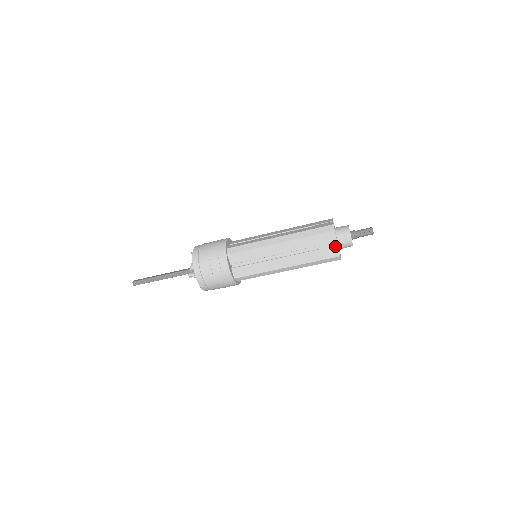
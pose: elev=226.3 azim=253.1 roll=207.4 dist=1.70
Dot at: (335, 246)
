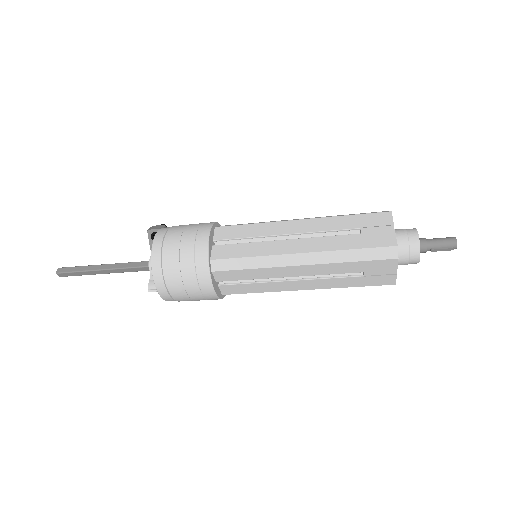
Dot at: (392, 274)
